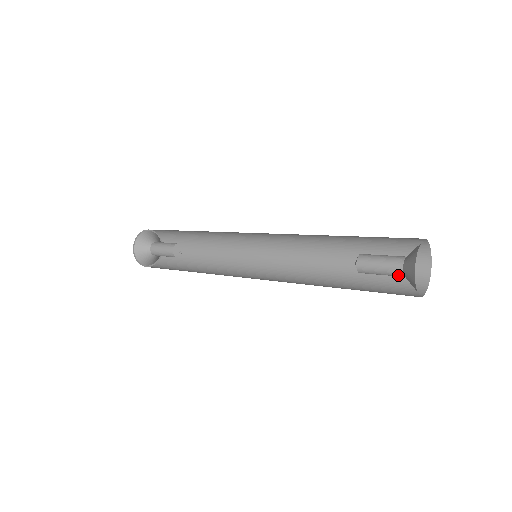
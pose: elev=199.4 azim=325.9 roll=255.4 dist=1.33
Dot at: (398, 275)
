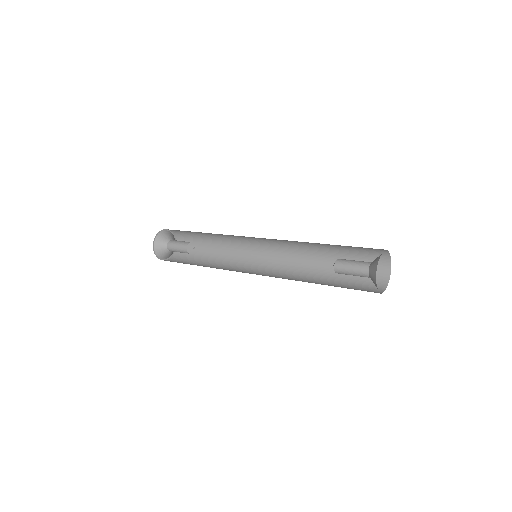
Dot at: occluded
